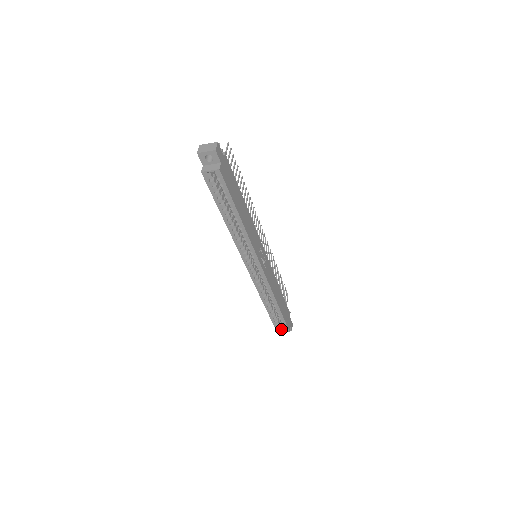
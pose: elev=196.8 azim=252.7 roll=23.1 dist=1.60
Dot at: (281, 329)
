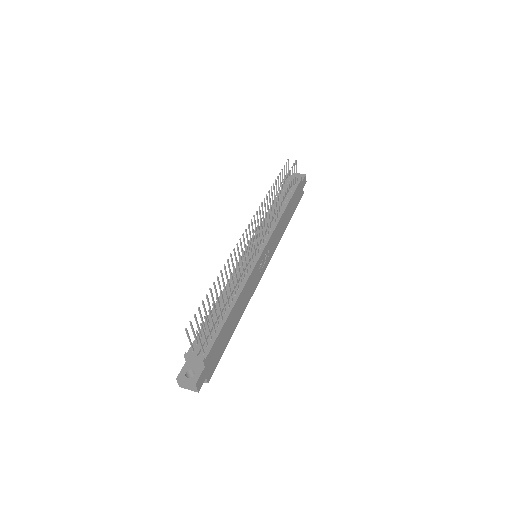
Dot at: occluded
